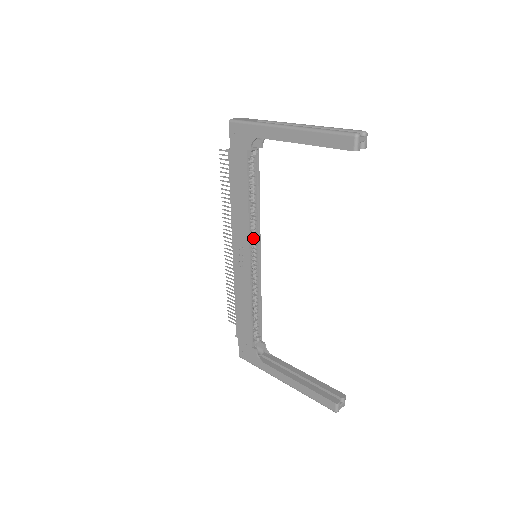
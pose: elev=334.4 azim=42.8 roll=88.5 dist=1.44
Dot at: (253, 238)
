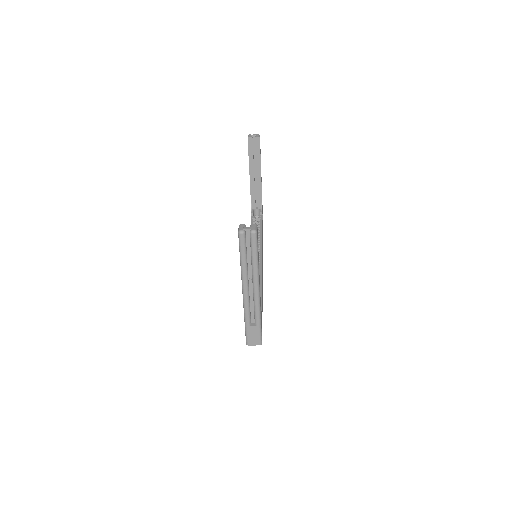
Dot at: occluded
